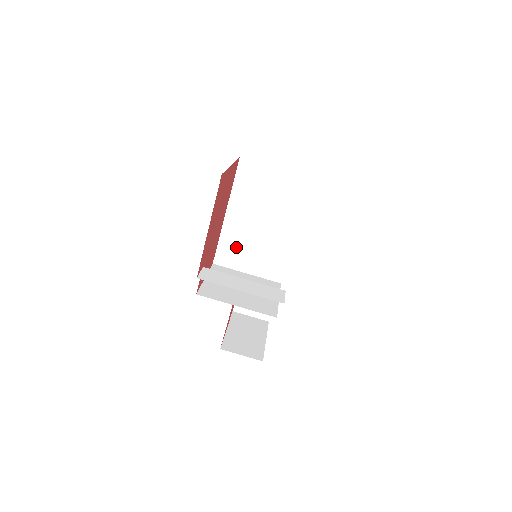
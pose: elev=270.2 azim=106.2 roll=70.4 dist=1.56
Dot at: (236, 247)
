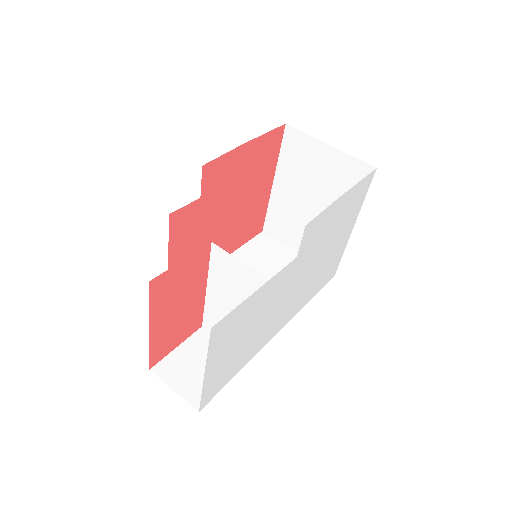
Dot at: occluded
